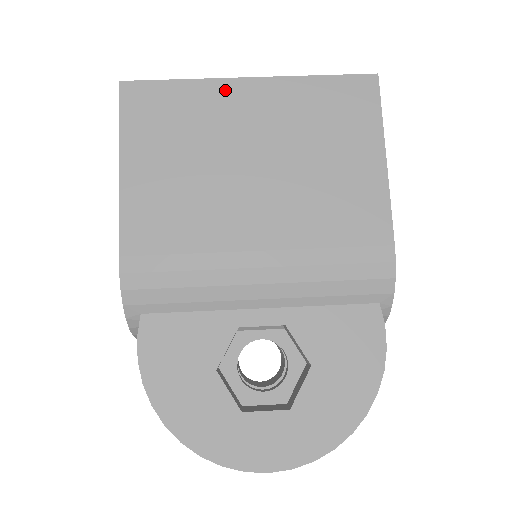
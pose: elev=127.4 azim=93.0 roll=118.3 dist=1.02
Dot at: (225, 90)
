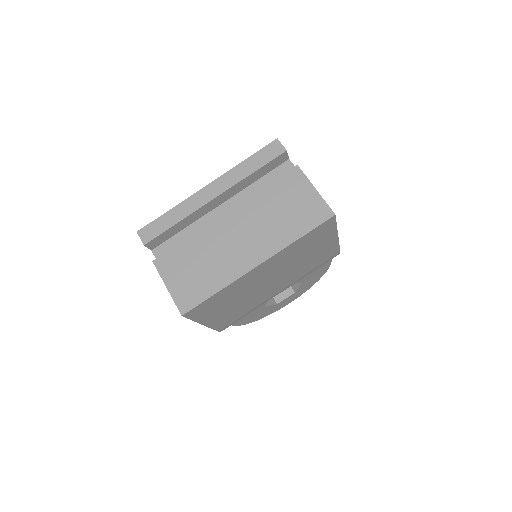
Dot at: (245, 278)
